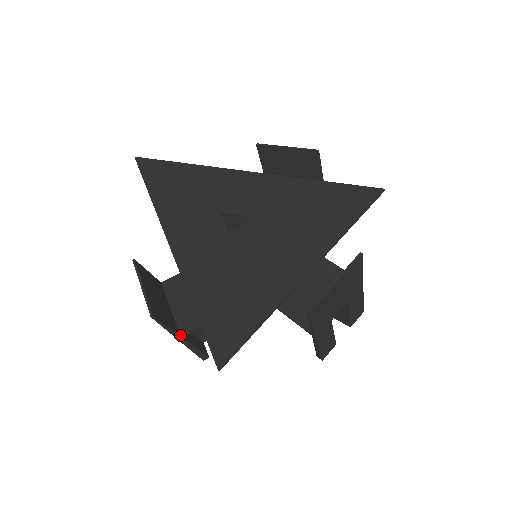
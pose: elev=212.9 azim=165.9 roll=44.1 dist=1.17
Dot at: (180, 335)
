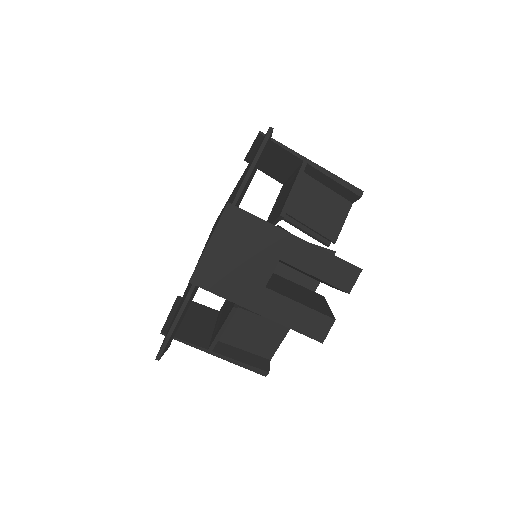
Dot at: (208, 349)
